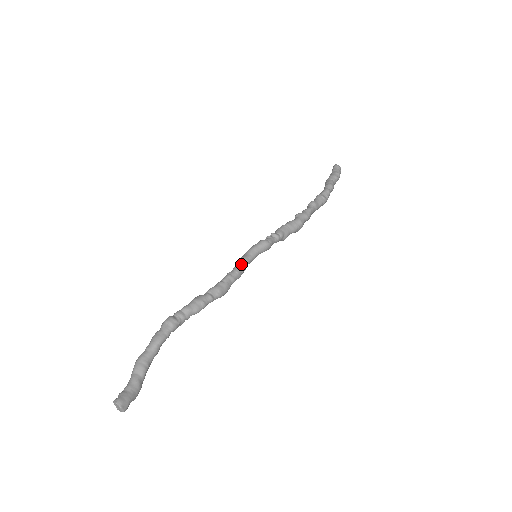
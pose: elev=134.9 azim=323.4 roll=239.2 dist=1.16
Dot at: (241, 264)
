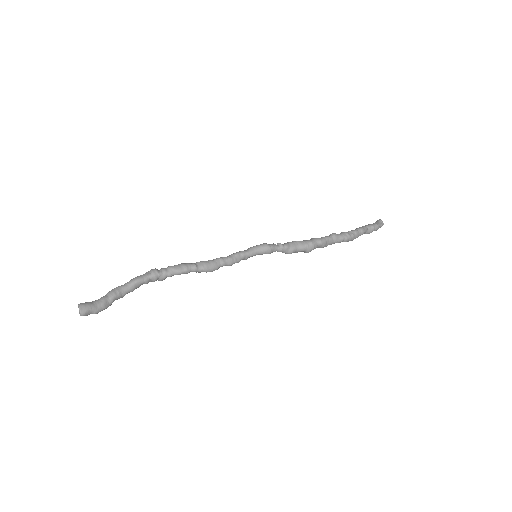
Dot at: (236, 254)
